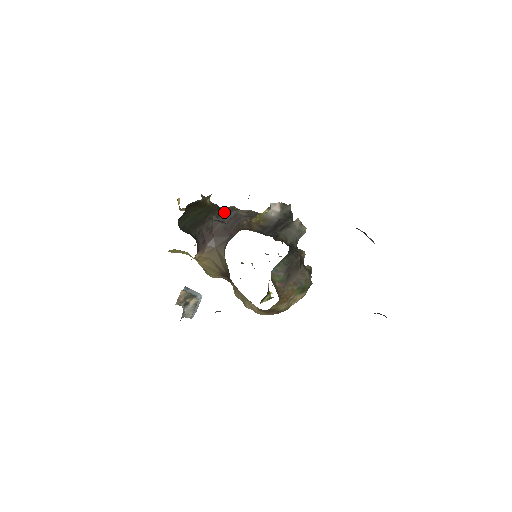
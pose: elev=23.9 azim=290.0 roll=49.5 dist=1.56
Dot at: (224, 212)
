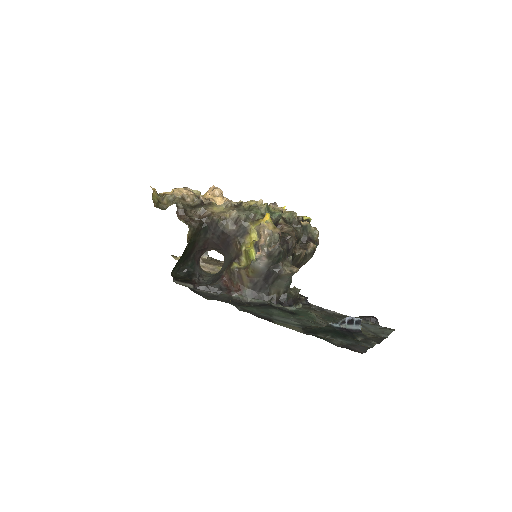
Dot at: (209, 228)
